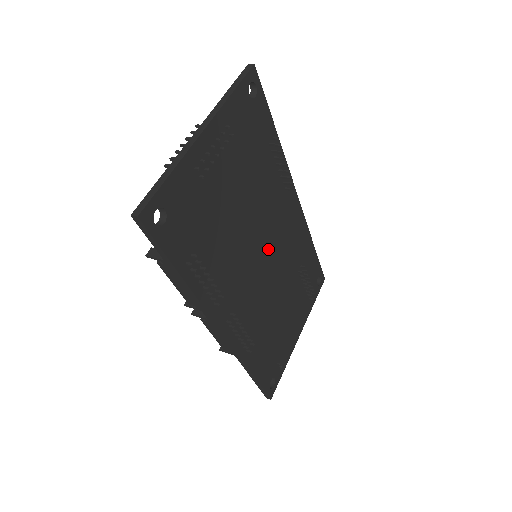
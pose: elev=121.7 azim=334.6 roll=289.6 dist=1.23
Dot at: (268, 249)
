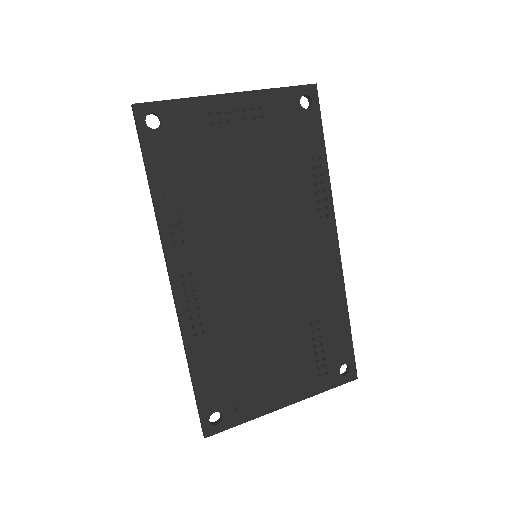
Dot at: (271, 256)
